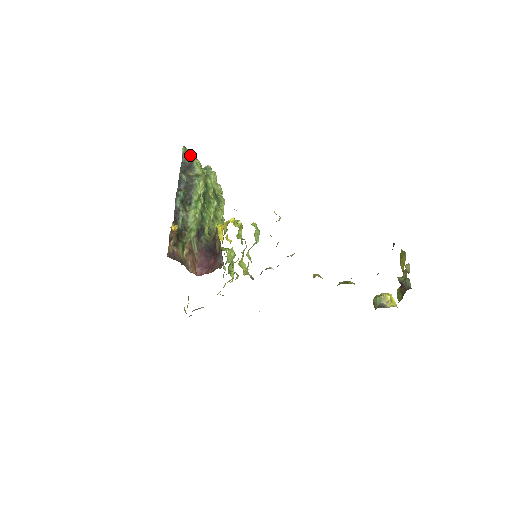
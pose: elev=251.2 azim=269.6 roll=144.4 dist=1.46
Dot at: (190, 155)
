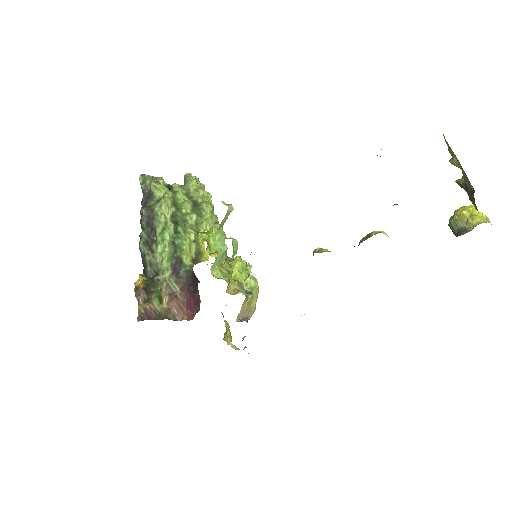
Dot at: (148, 181)
